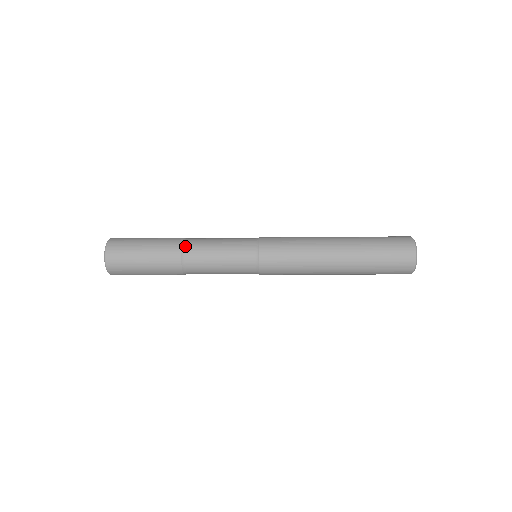
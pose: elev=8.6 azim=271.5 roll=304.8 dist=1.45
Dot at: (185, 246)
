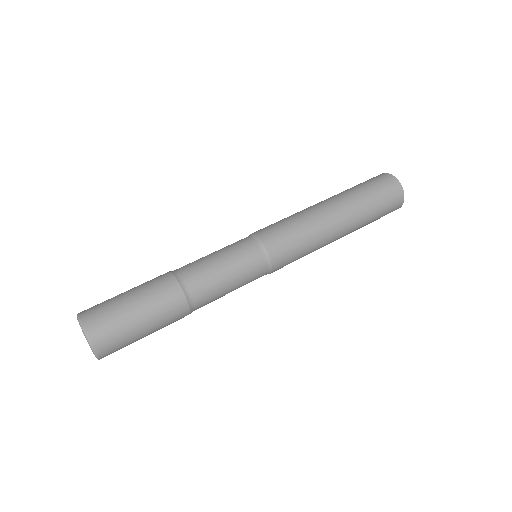
Dot at: (194, 309)
